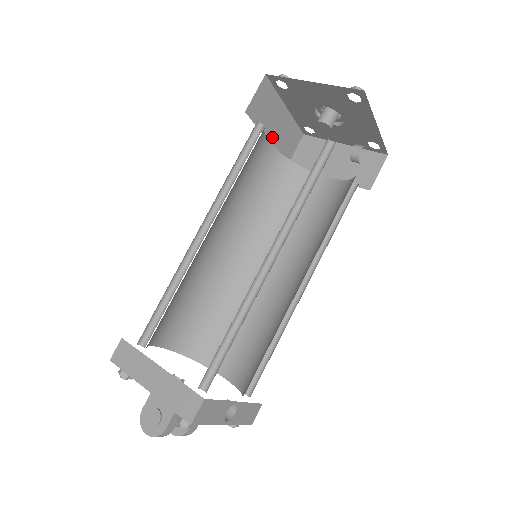
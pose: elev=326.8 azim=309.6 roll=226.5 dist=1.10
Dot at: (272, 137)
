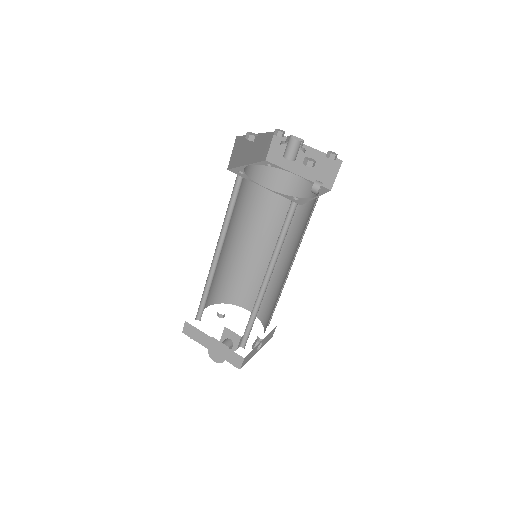
Dot at: (250, 159)
